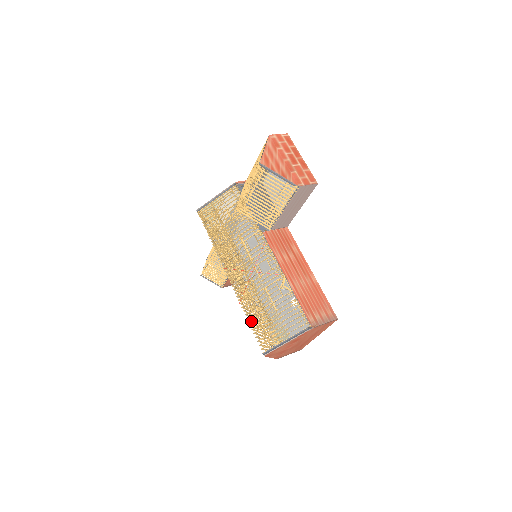
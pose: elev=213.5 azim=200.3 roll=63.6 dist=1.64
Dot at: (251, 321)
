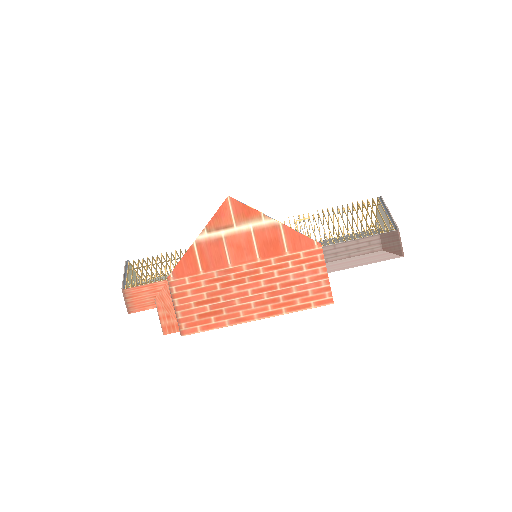
Dot at: occluded
